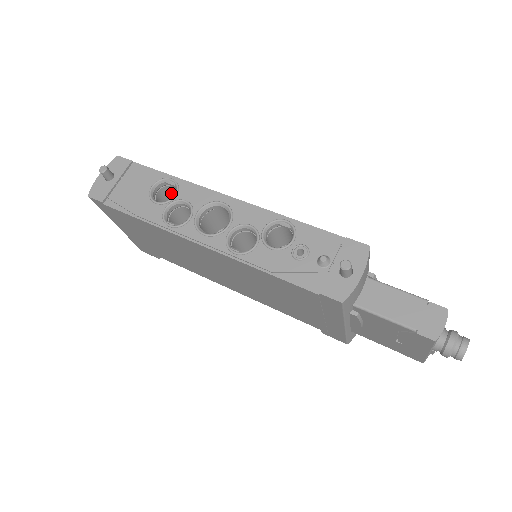
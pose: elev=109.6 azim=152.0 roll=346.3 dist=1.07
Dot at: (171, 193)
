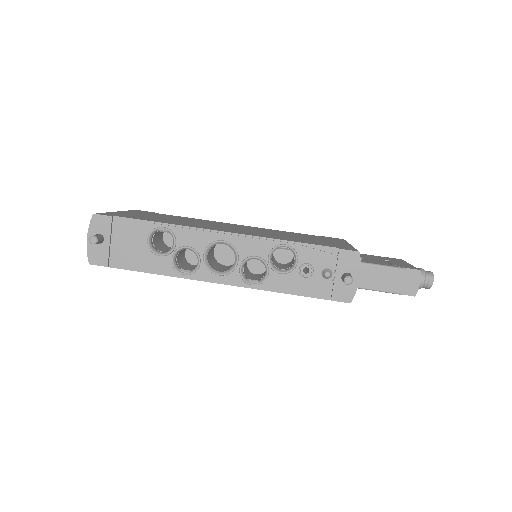
Dot at: occluded
